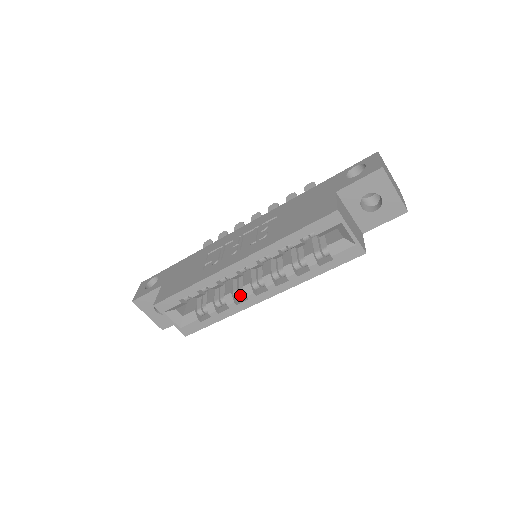
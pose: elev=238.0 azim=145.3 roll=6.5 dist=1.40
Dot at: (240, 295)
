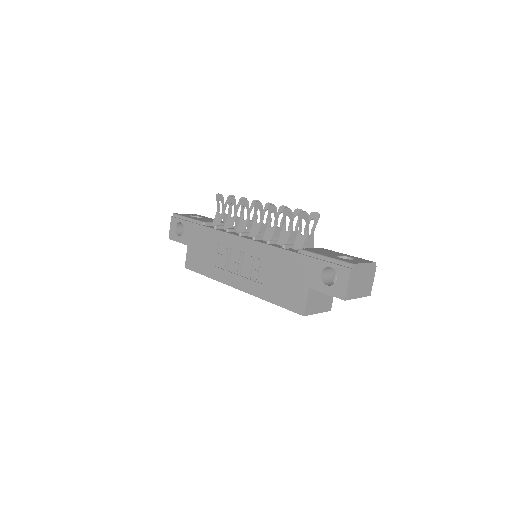
Dot at: occluded
